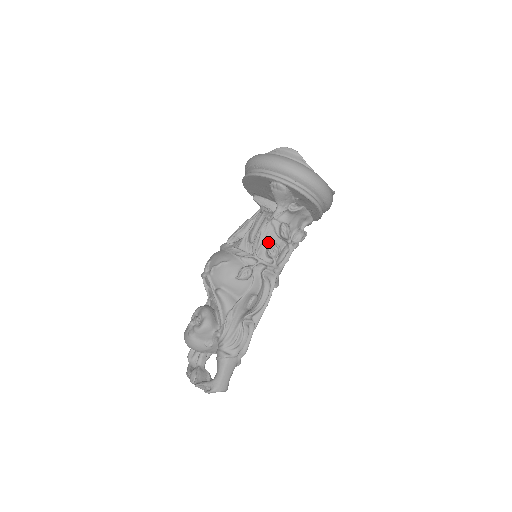
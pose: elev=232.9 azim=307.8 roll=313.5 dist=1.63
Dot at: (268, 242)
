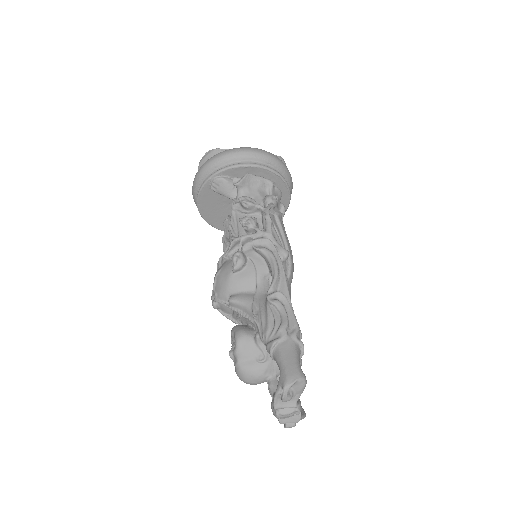
Dot at: occluded
